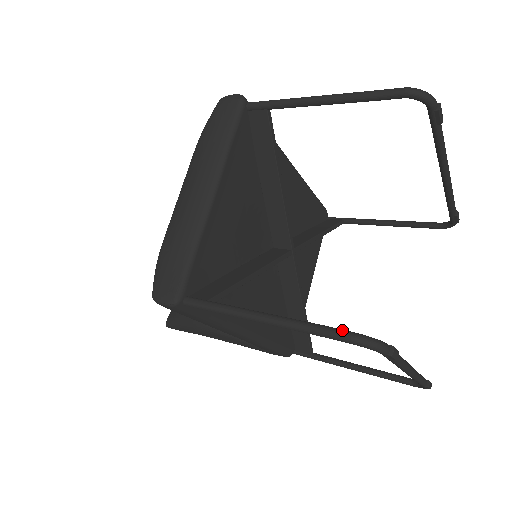
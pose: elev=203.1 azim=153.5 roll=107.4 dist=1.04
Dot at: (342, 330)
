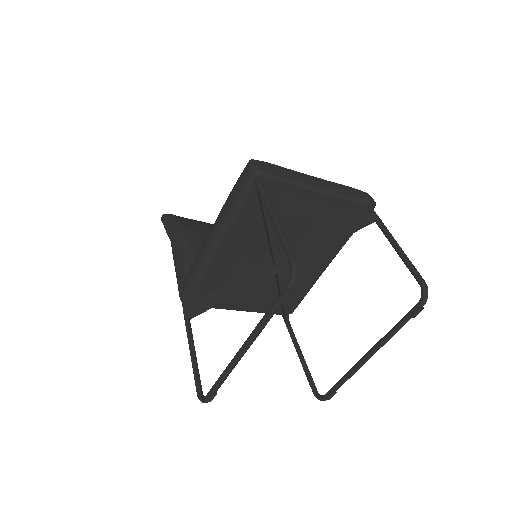
Dot at: occluded
